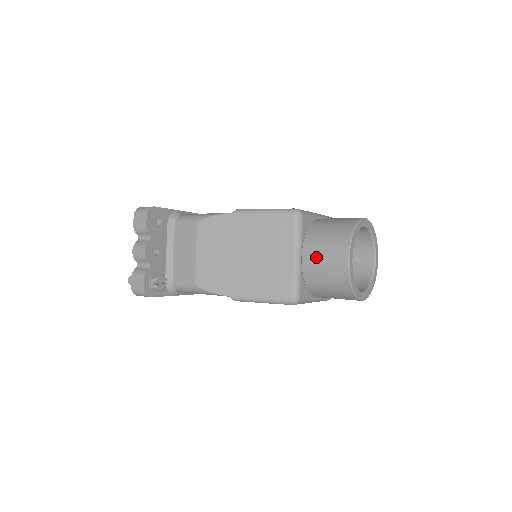
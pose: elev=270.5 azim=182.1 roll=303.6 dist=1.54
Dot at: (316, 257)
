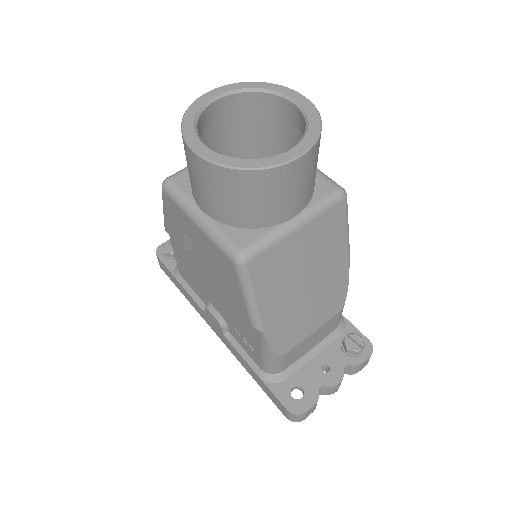
Dot at: occluded
